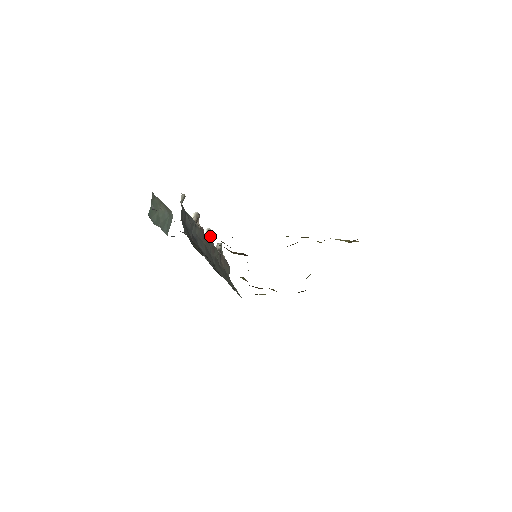
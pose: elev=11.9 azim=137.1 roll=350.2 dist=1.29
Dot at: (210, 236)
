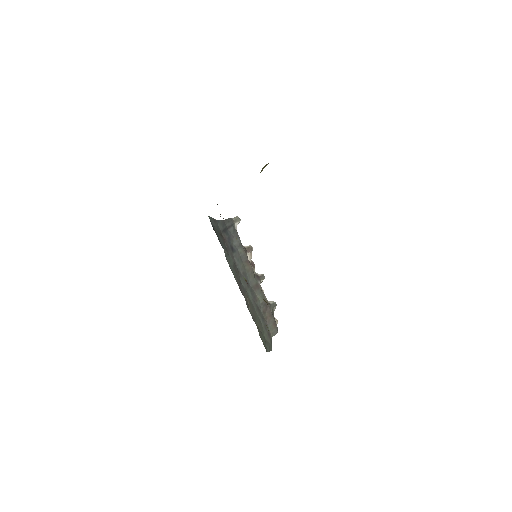
Dot at: (261, 279)
